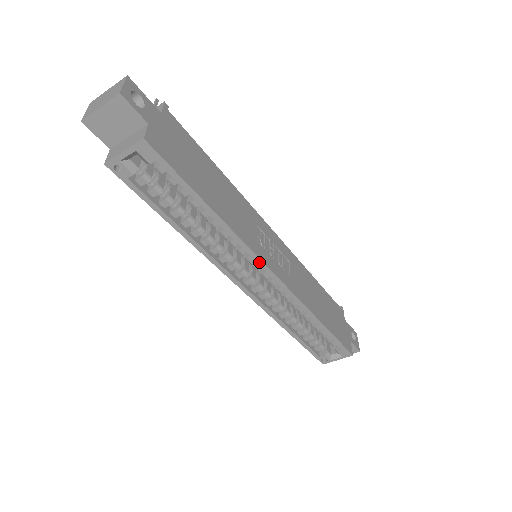
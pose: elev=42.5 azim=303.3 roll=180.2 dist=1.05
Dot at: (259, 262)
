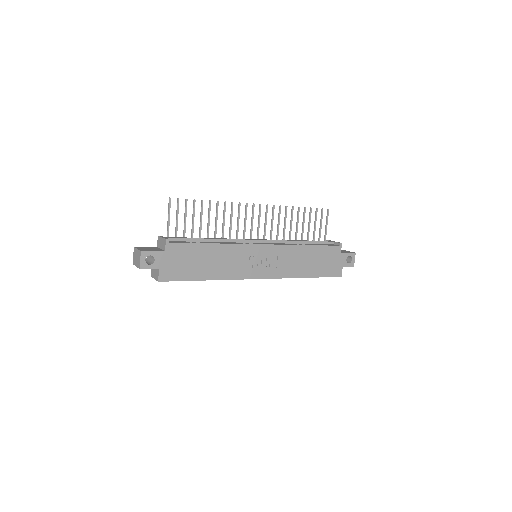
Dot at: occluded
